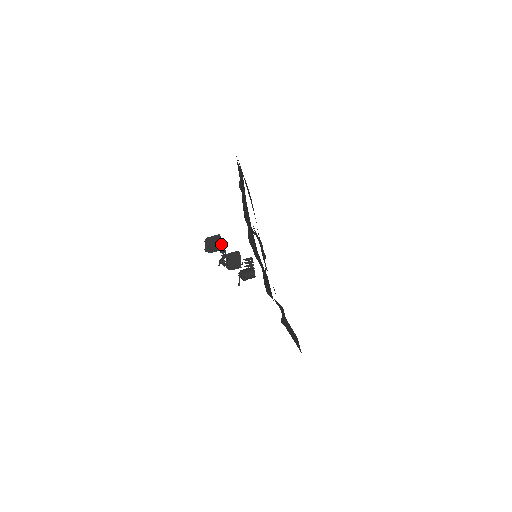
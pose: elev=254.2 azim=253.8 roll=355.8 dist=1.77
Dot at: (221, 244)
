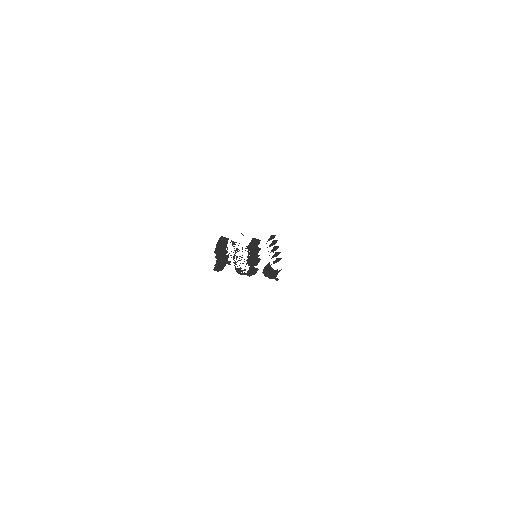
Dot at: (226, 250)
